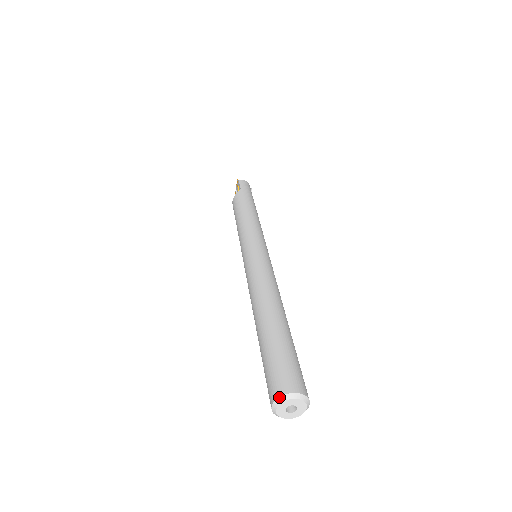
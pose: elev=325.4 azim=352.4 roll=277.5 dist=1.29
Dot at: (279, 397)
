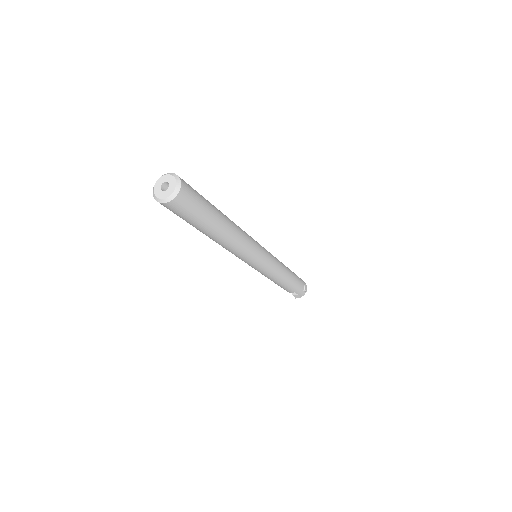
Dot at: (158, 179)
